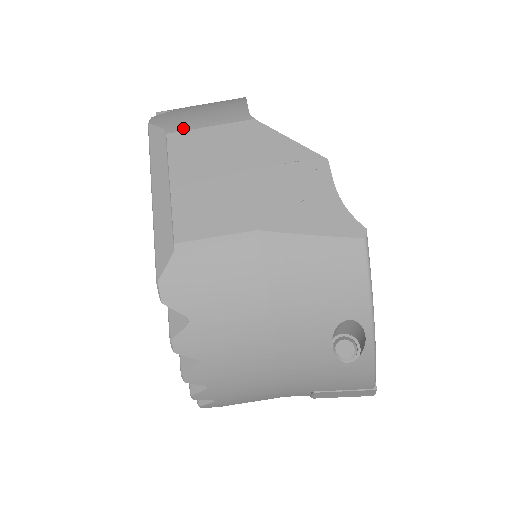
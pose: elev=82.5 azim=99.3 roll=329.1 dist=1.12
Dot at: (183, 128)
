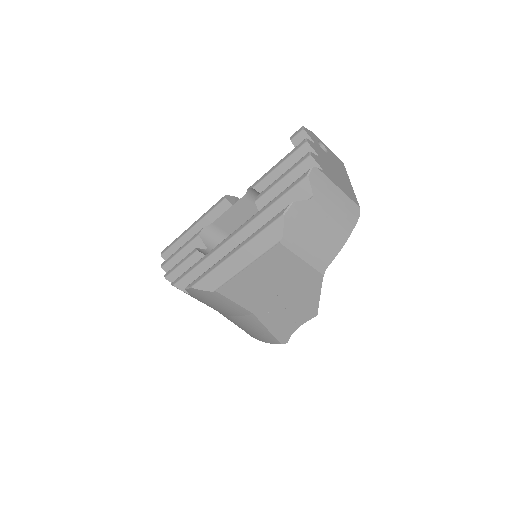
Dot at: (291, 247)
